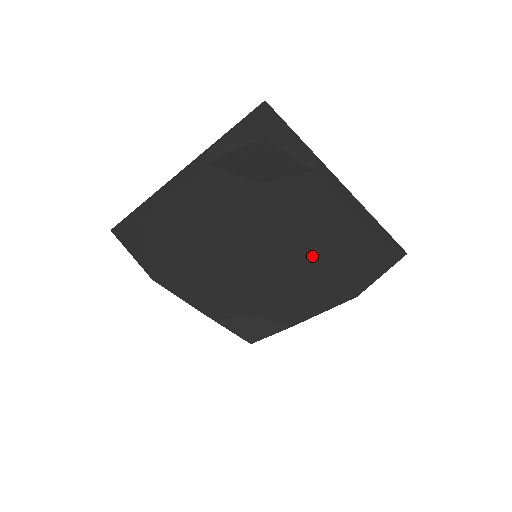
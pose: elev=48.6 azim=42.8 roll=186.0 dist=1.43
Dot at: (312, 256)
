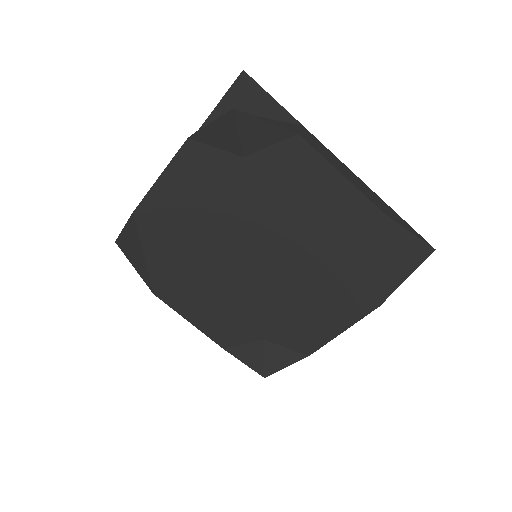
Dot at: (316, 249)
